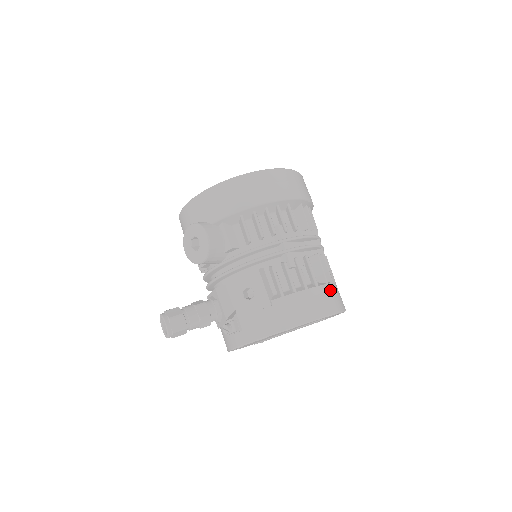
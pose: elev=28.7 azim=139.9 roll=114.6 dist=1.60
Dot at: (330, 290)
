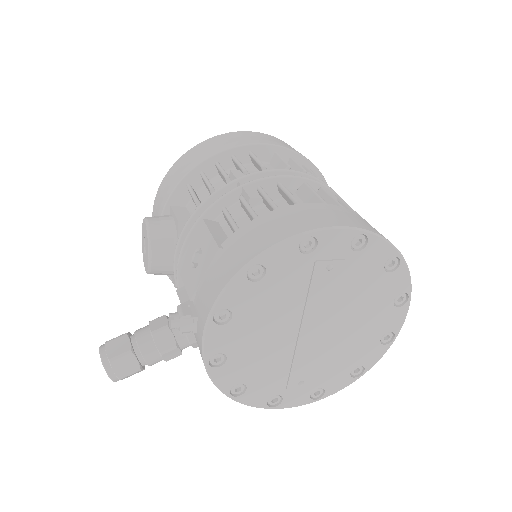
Dot at: (331, 209)
